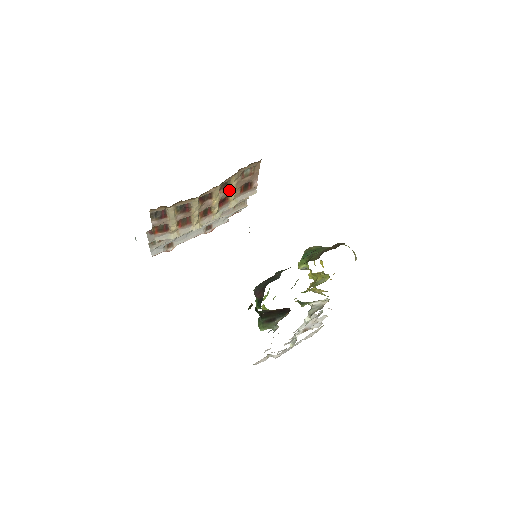
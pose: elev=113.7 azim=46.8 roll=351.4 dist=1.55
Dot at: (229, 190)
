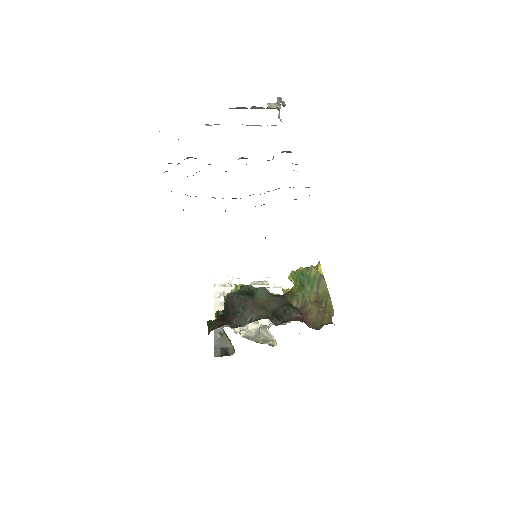
Dot at: occluded
